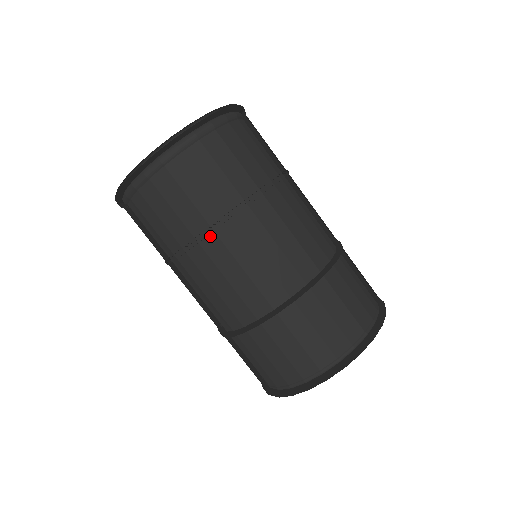
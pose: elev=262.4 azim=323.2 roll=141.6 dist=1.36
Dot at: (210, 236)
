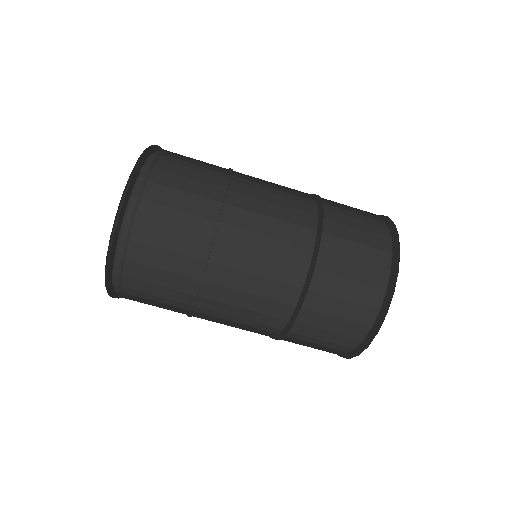
Dot at: (198, 300)
